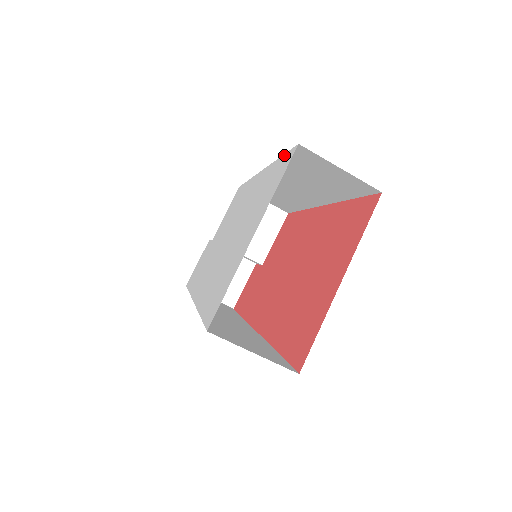
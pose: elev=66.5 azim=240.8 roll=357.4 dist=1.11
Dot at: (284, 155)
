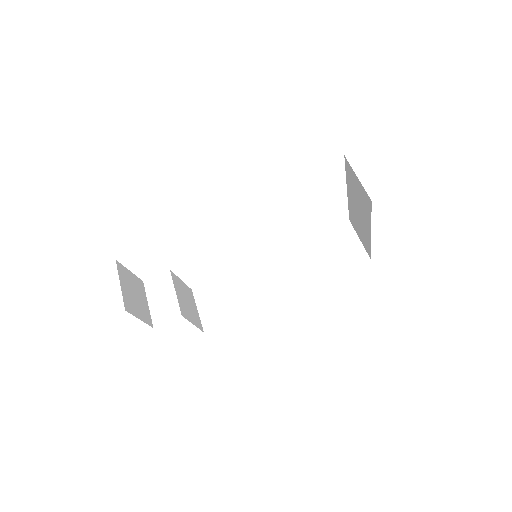
Dot at: occluded
